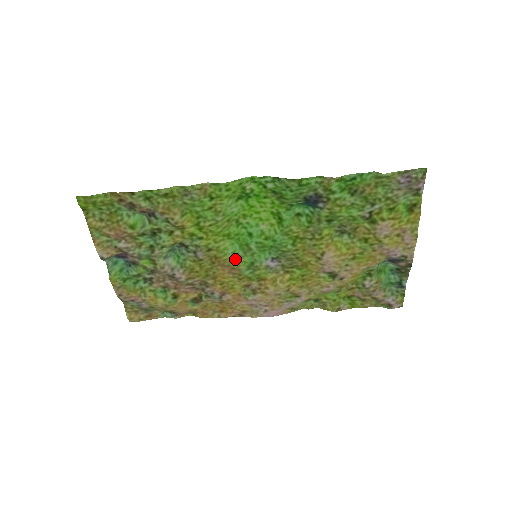
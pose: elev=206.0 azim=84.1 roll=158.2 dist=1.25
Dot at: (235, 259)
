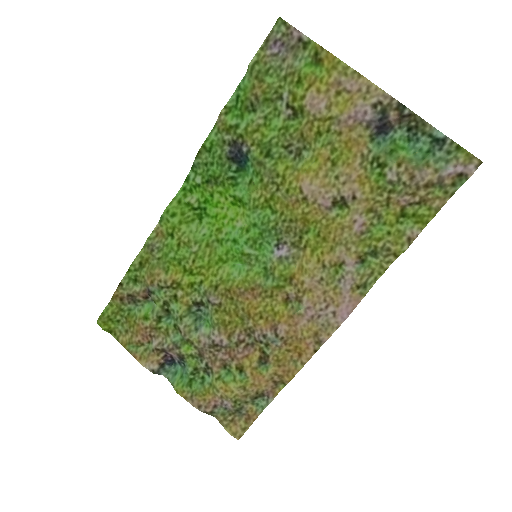
Dot at: (246, 278)
